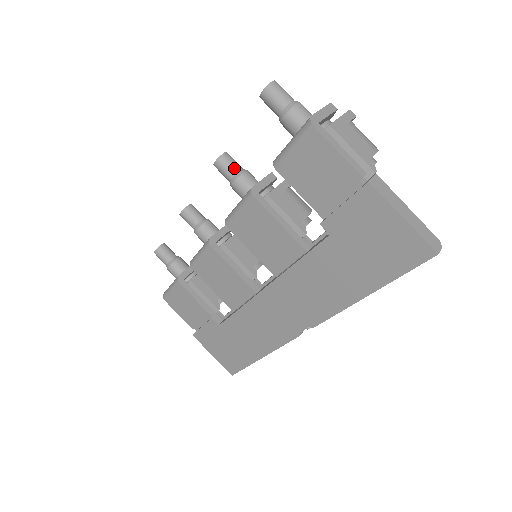
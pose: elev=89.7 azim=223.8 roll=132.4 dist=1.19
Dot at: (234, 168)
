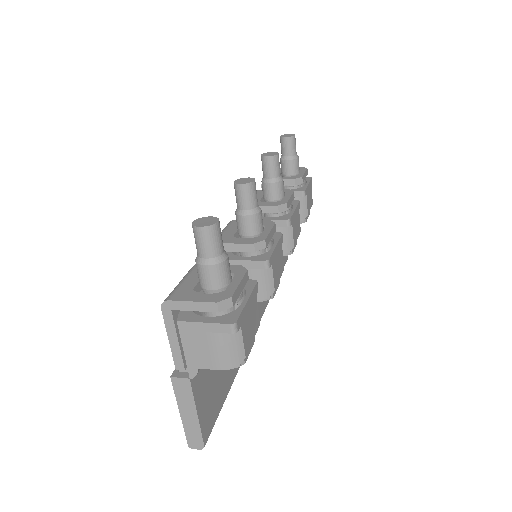
Dot at: (240, 204)
